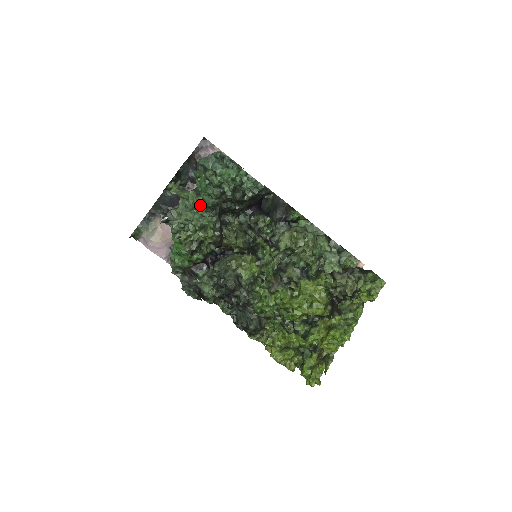
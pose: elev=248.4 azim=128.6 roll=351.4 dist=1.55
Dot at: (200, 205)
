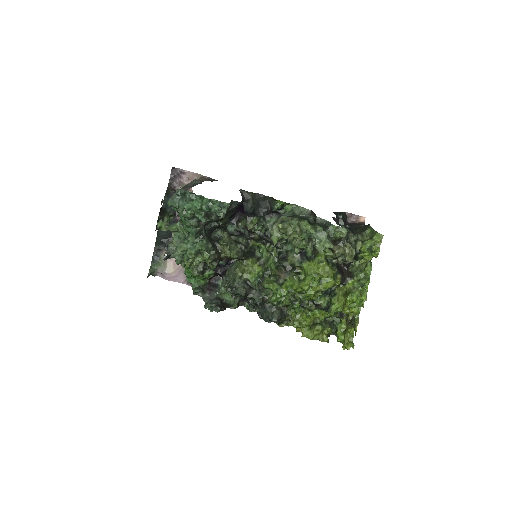
Dot at: (189, 233)
